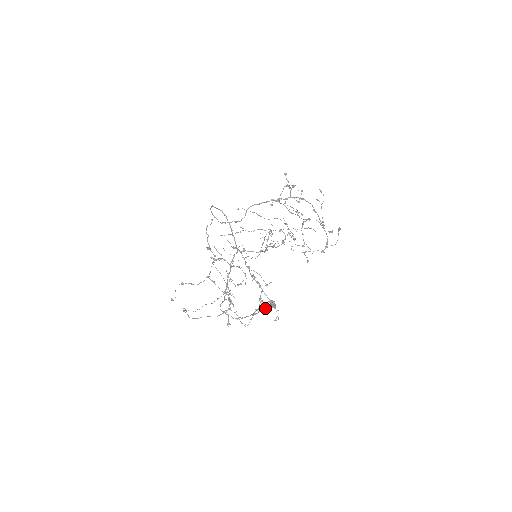
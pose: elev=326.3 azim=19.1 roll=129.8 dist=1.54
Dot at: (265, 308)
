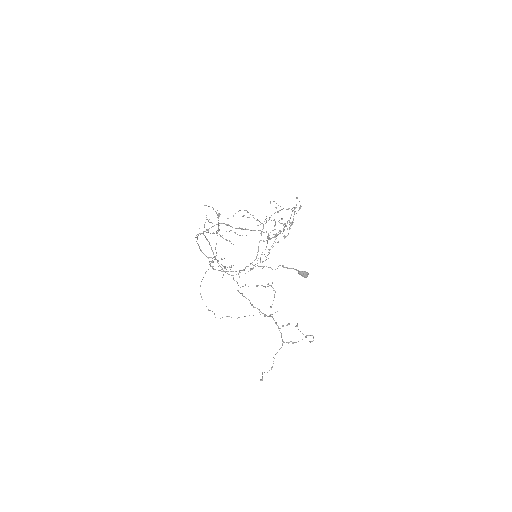
Dot at: occluded
